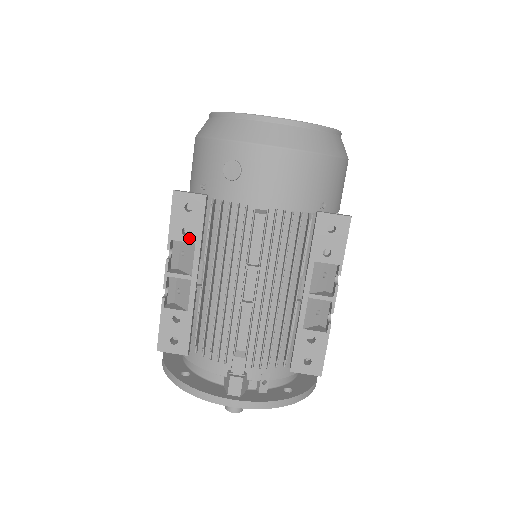
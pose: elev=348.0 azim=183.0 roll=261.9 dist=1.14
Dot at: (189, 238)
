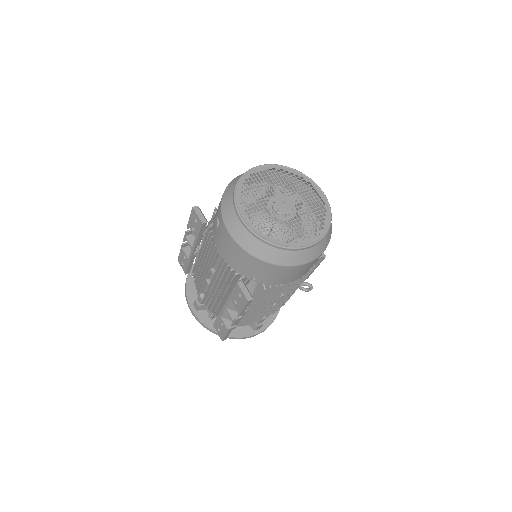
Dot at: (194, 233)
